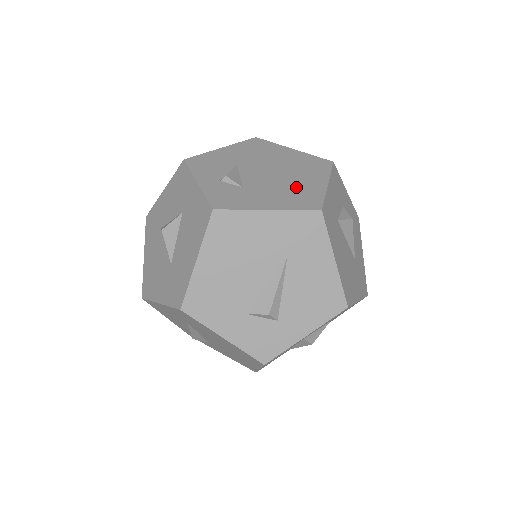
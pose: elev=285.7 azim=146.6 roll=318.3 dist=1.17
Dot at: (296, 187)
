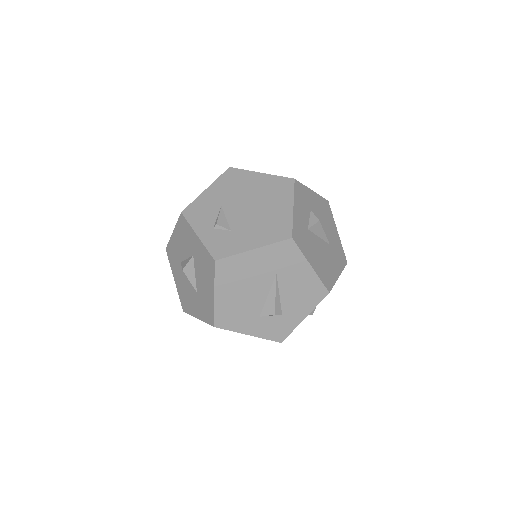
Dot at: (270, 218)
